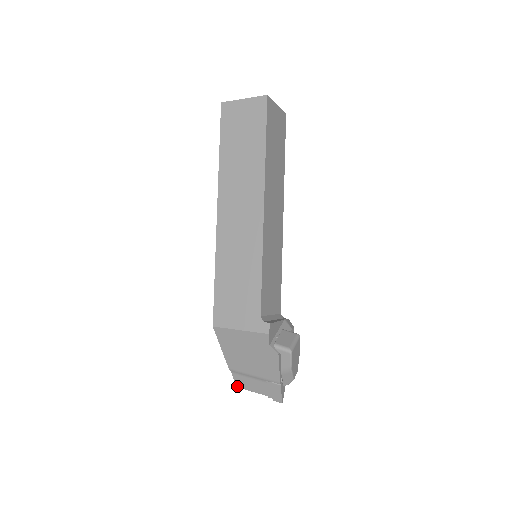
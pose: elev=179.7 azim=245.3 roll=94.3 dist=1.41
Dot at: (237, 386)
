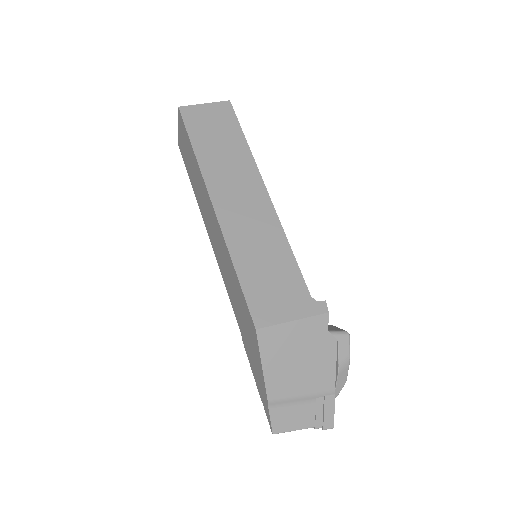
Dot at: (273, 432)
